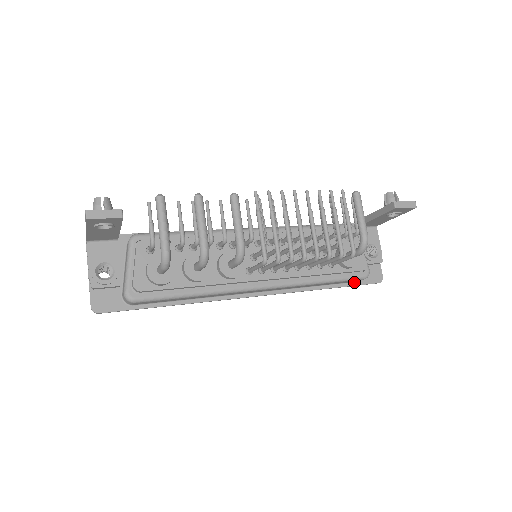
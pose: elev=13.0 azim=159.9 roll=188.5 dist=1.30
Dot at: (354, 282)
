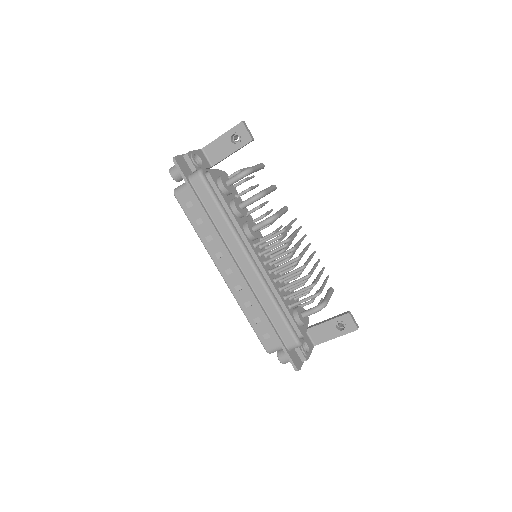
Dot at: (285, 345)
